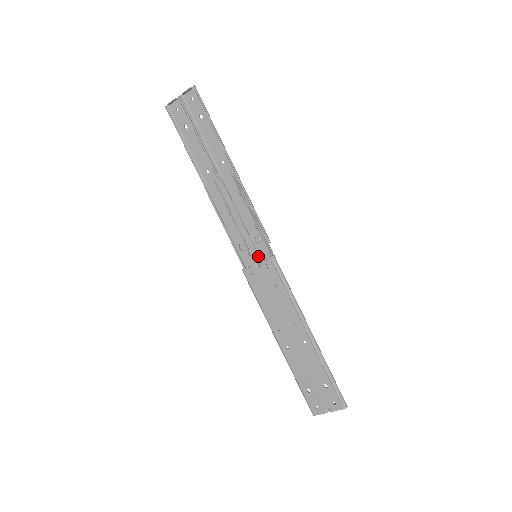
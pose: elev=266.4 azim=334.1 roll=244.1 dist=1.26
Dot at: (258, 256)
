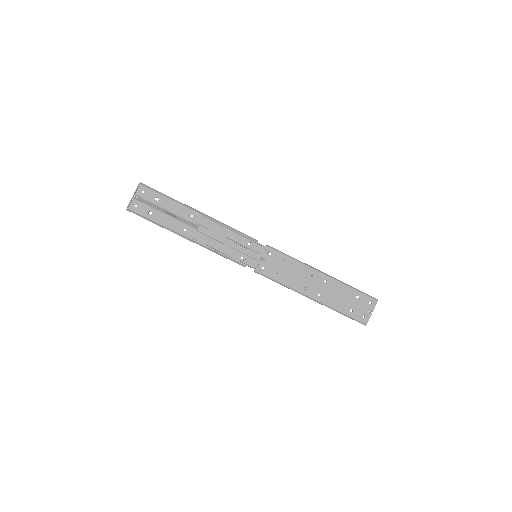
Dot at: (258, 253)
